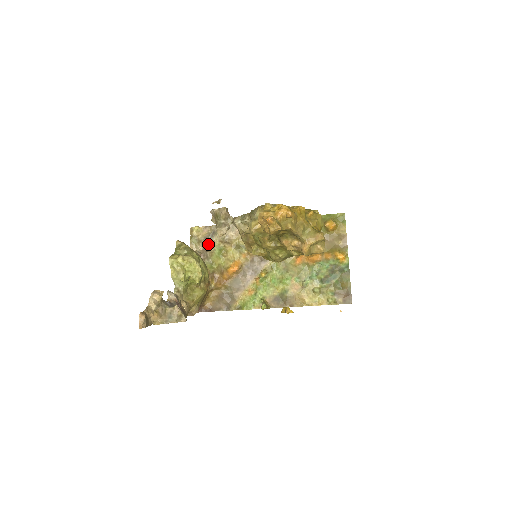
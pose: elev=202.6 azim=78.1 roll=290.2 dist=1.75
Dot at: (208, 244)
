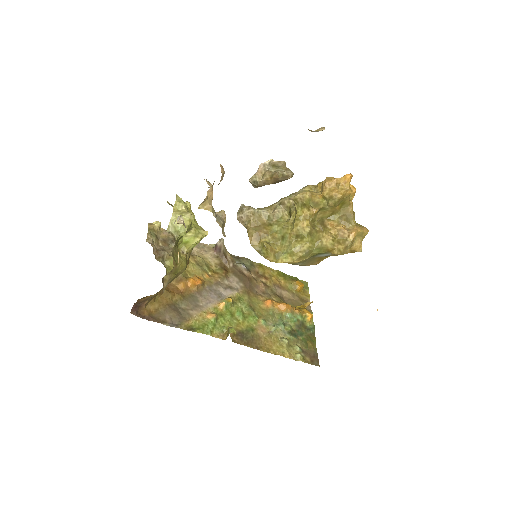
Dot at: (166, 247)
